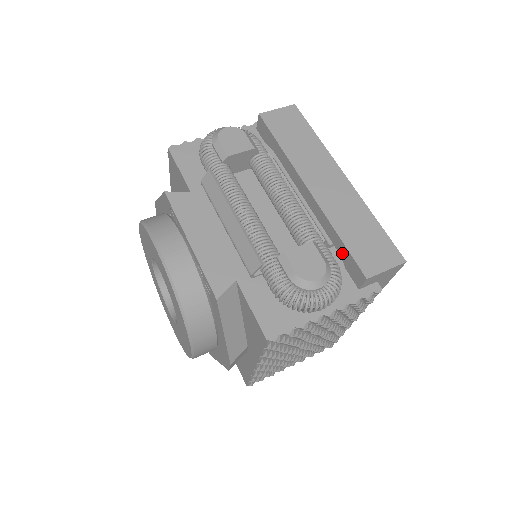
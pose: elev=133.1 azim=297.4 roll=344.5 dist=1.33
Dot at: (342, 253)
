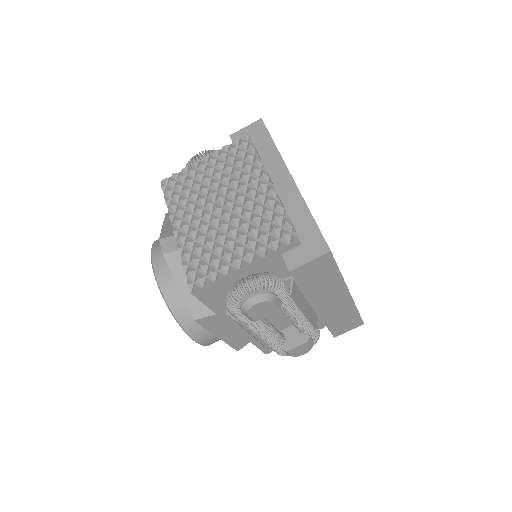
Dot at: occluded
